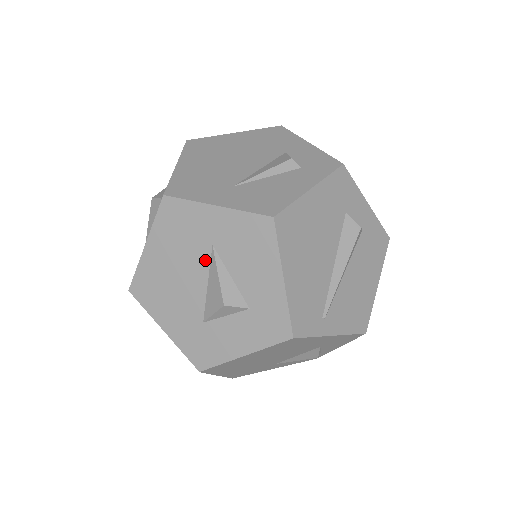
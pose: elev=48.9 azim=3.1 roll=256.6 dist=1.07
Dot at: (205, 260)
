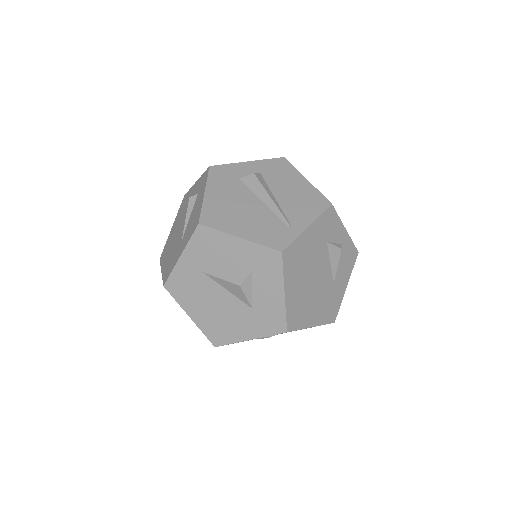
Dot at: (211, 283)
